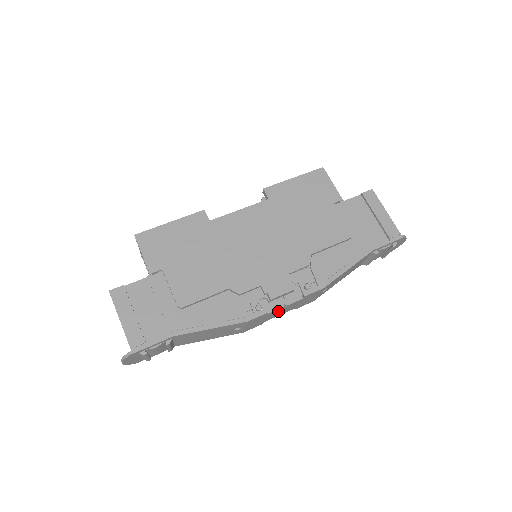
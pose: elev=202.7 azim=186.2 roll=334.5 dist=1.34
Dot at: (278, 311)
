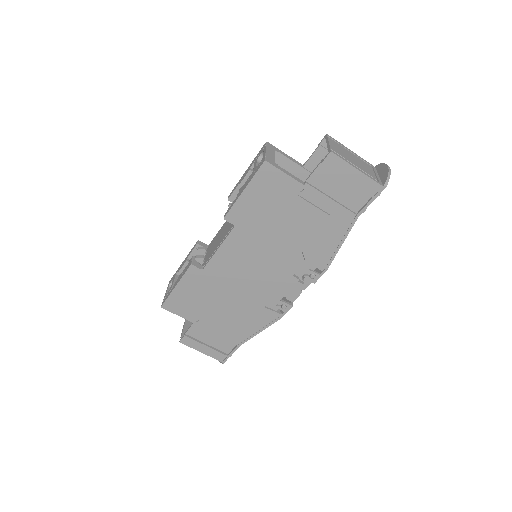
Dot at: occluded
